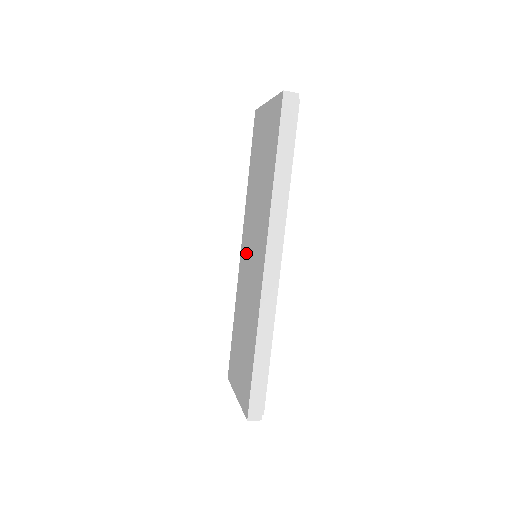
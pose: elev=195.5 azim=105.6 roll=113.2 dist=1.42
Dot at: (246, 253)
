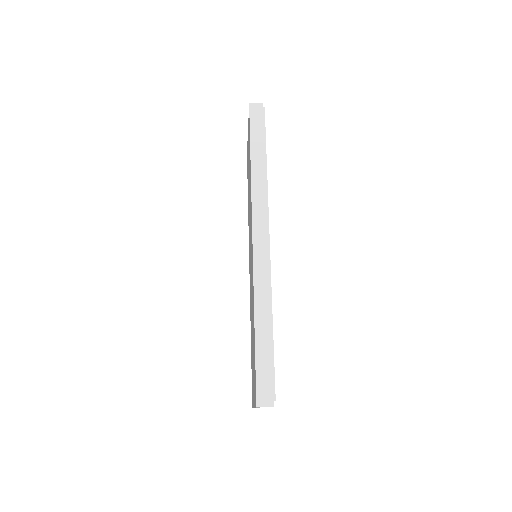
Dot at: occluded
